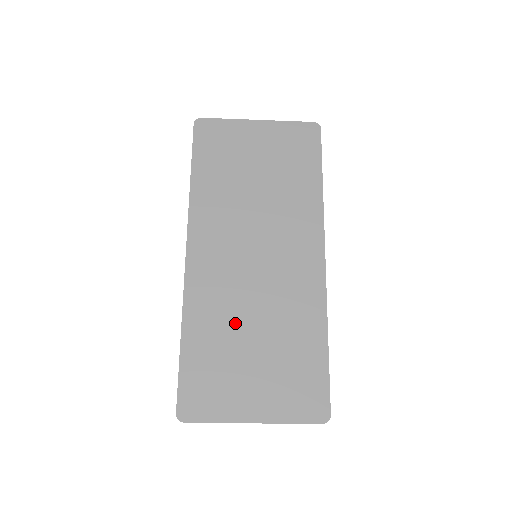
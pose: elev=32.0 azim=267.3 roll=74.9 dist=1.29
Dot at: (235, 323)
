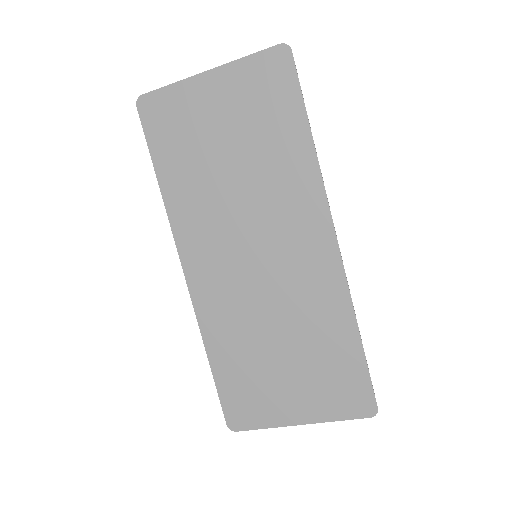
Dot at: (255, 334)
